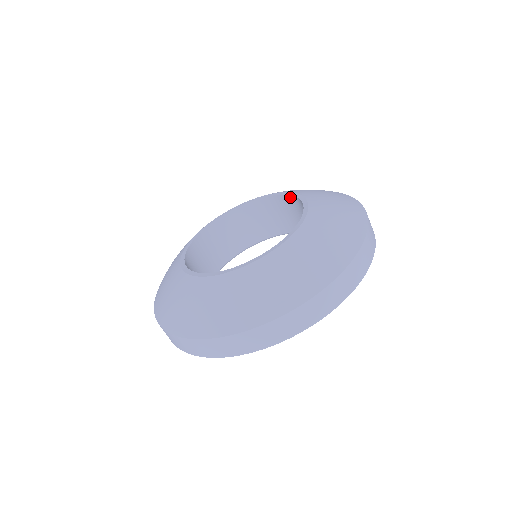
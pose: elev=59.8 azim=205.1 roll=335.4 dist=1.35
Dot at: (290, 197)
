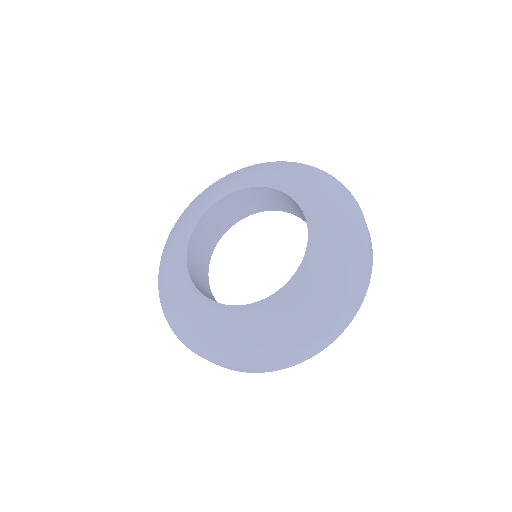
Dot at: (293, 200)
